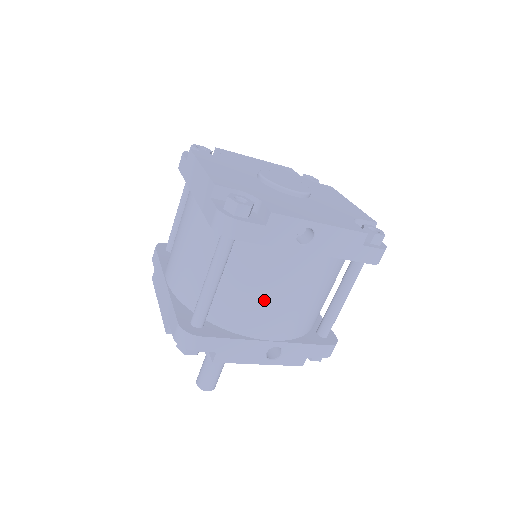
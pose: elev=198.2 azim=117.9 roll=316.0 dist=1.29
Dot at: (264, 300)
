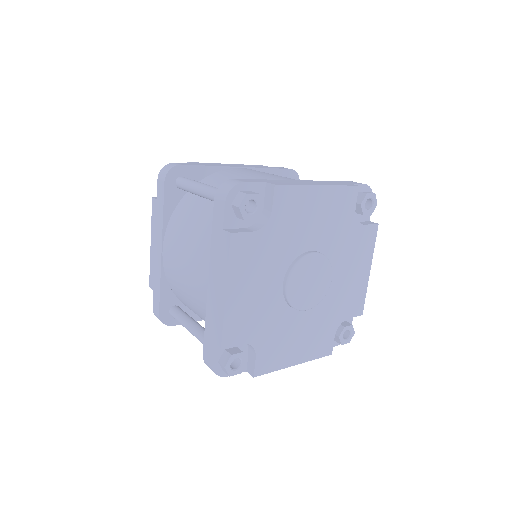
Dot at: occluded
